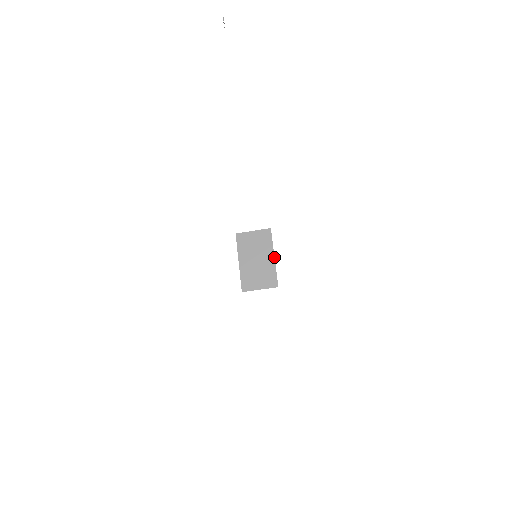
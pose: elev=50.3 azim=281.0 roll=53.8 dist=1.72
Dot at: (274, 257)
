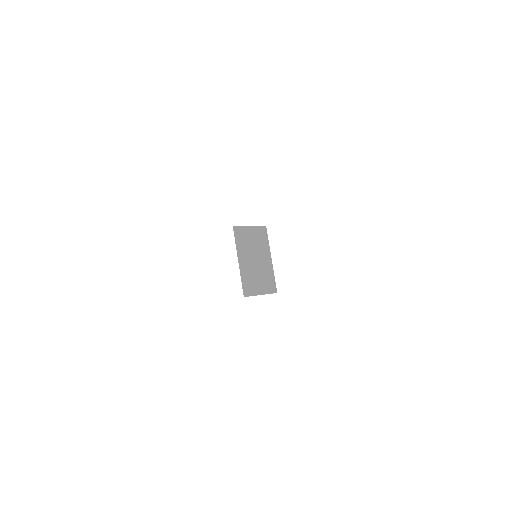
Dot at: (271, 259)
